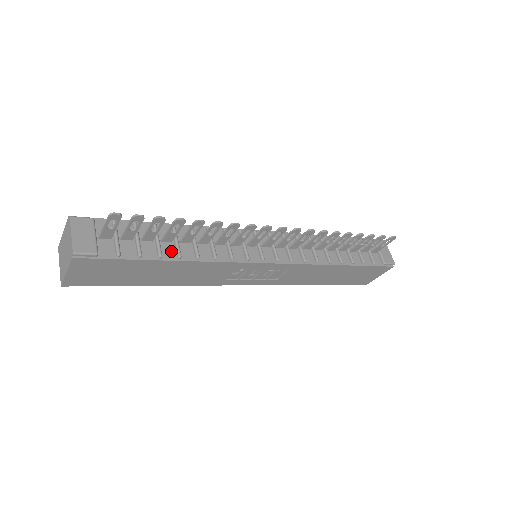
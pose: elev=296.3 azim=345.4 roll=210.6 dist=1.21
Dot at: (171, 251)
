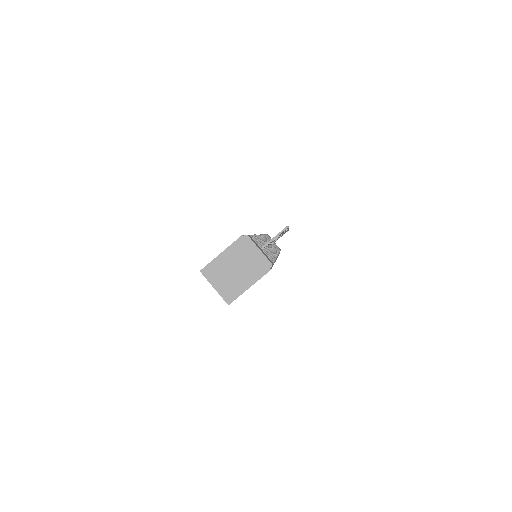
Dot at: occluded
